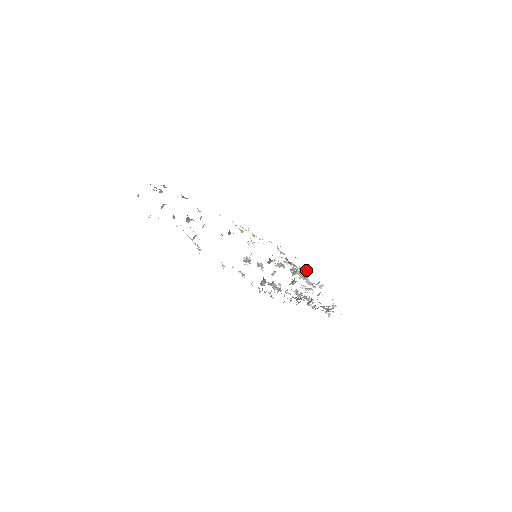
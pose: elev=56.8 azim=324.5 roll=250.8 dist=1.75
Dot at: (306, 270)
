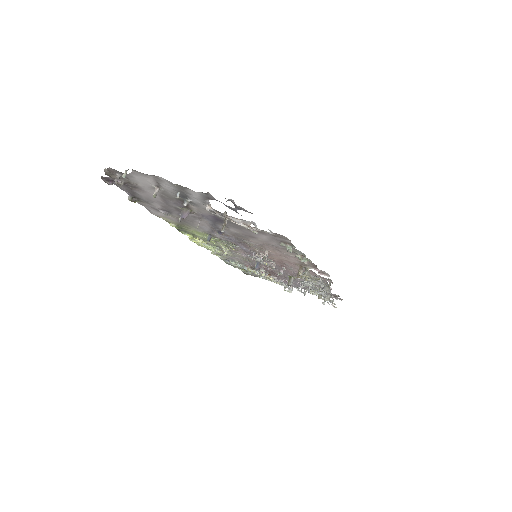
Dot at: occluded
